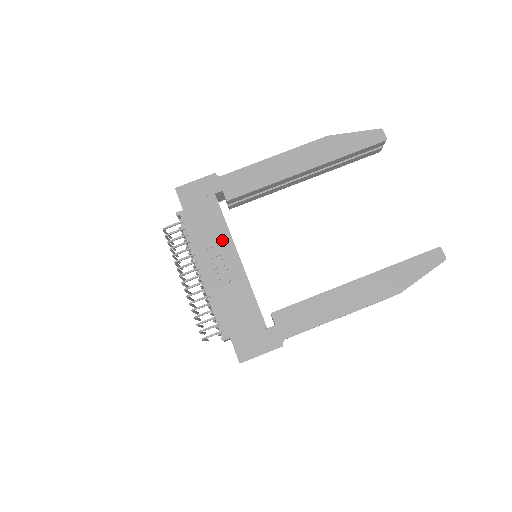
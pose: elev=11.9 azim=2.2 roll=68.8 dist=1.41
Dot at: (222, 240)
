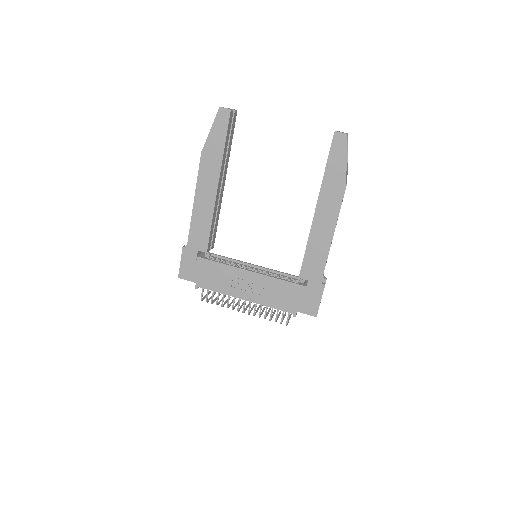
Dot at: (231, 274)
